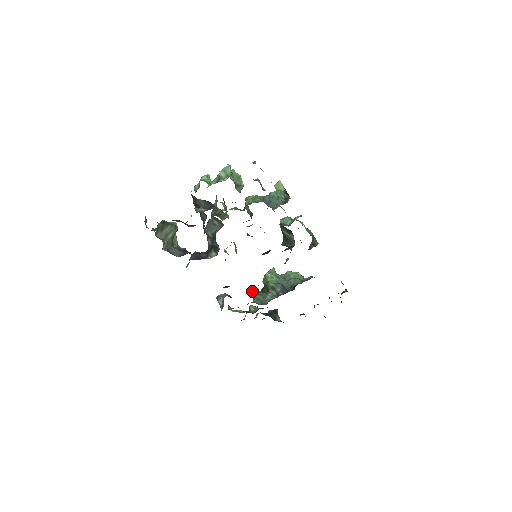
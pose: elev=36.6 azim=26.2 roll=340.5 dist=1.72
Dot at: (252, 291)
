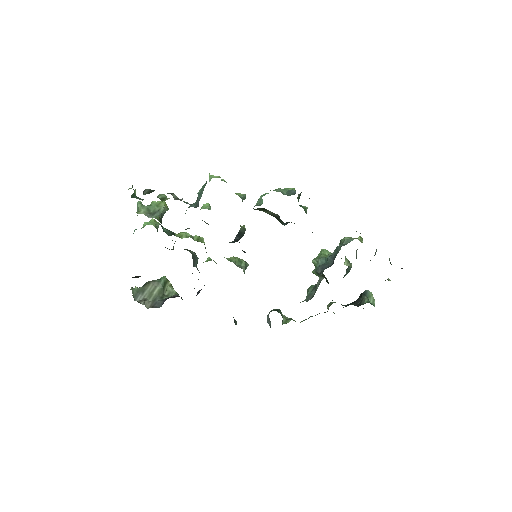
Dot at: (308, 289)
